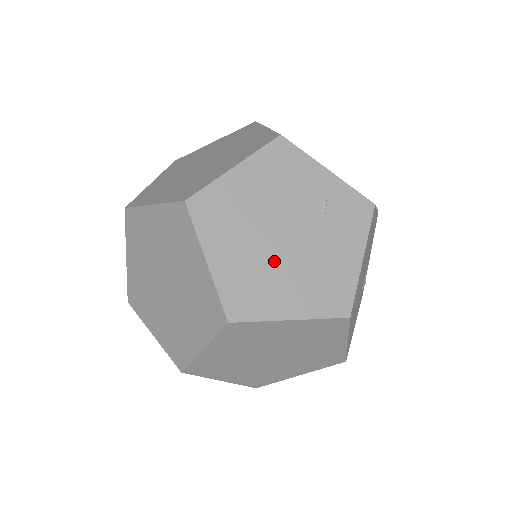
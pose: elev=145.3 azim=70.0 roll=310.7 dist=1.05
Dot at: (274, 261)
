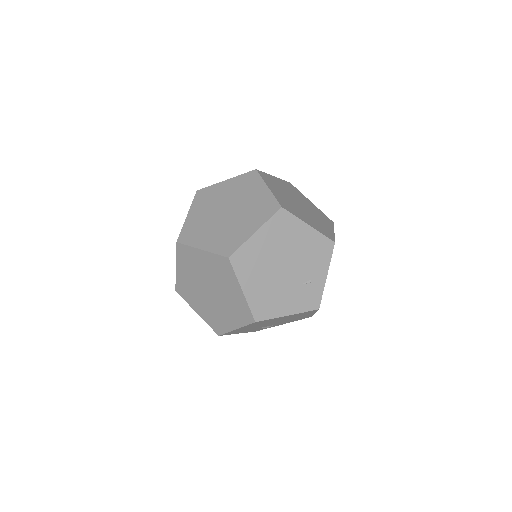
Dot at: (269, 268)
